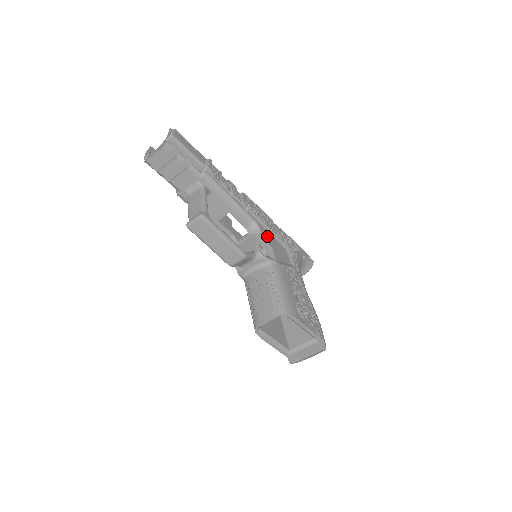
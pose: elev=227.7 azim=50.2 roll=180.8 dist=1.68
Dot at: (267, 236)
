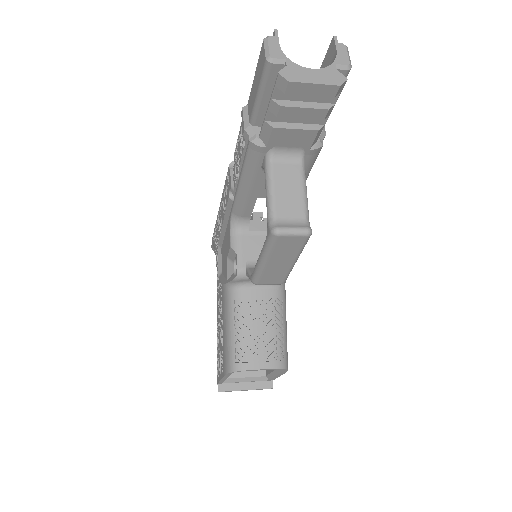
Dot at: occluded
